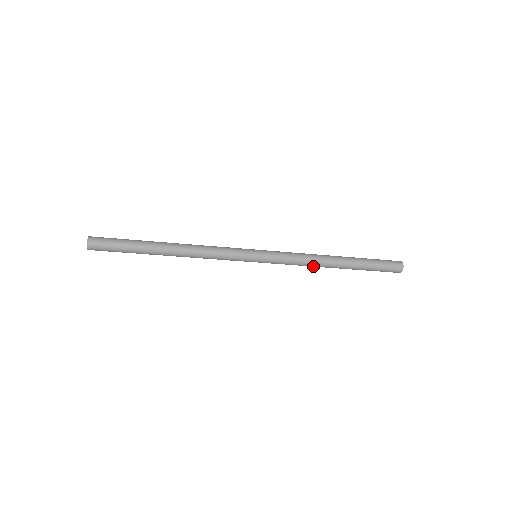
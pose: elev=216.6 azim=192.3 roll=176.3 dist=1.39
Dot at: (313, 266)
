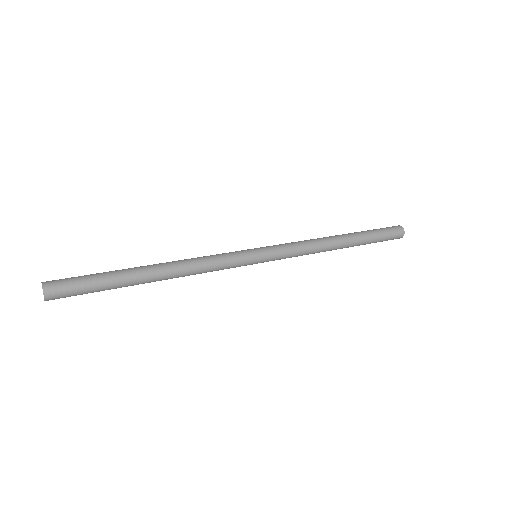
Dot at: (316, 252)
